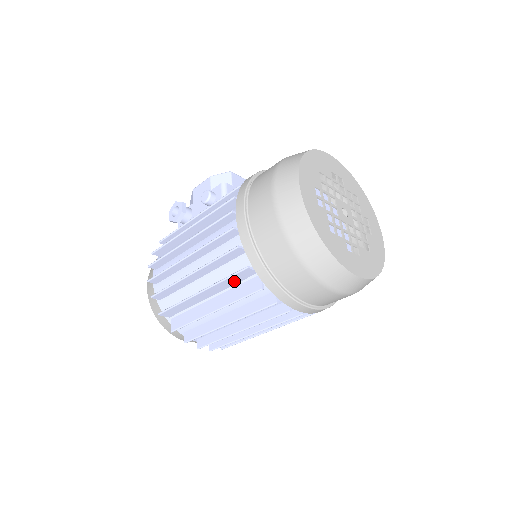
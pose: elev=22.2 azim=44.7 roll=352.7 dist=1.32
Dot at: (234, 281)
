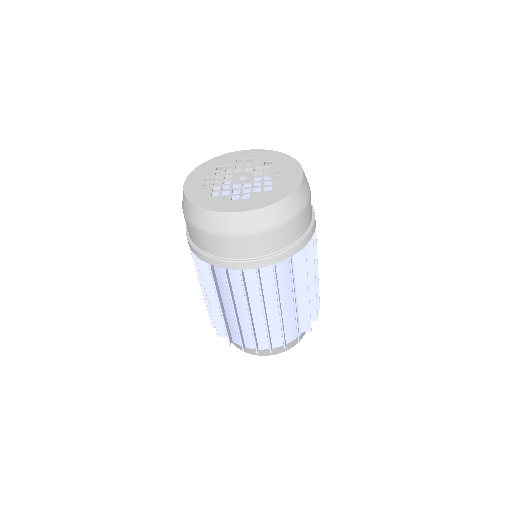
Dot at: (209, 276)
